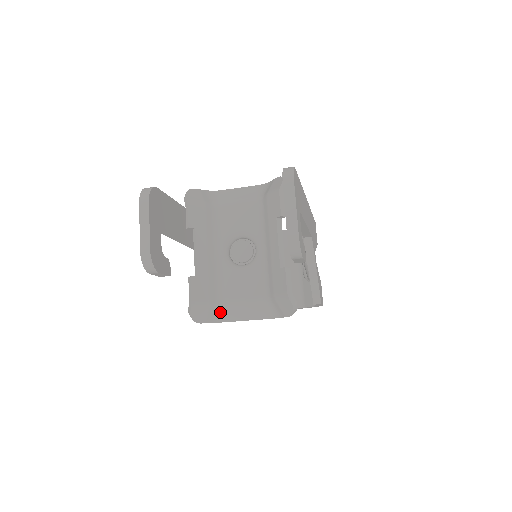
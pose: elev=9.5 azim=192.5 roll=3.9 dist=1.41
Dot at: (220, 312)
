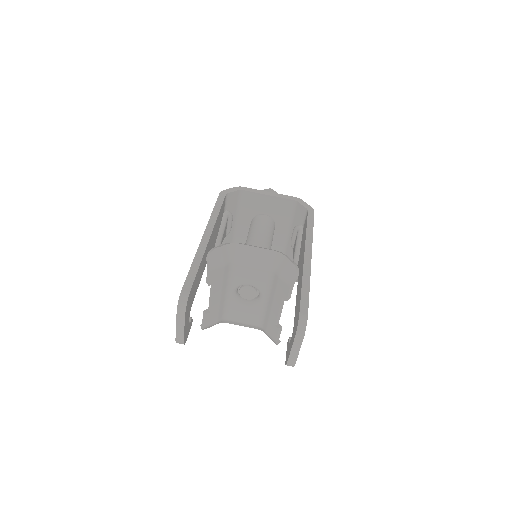
Dot at: (223, 321)
